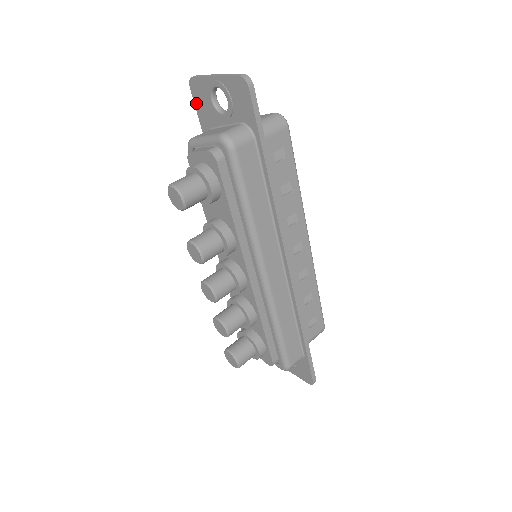
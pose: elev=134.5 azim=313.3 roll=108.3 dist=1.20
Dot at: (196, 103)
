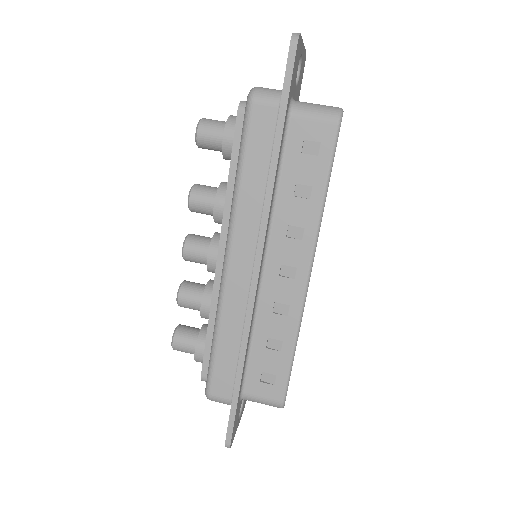
Dot at: occluded
